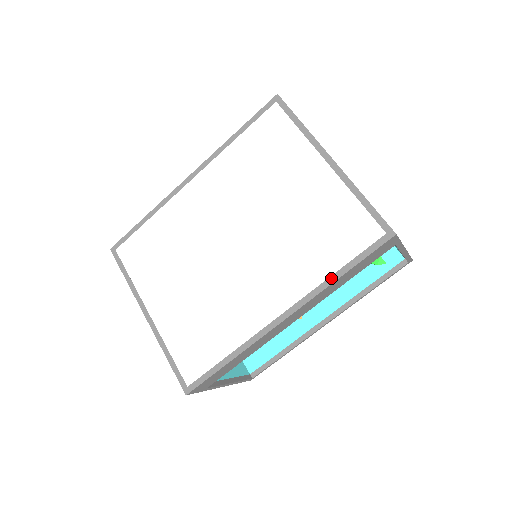
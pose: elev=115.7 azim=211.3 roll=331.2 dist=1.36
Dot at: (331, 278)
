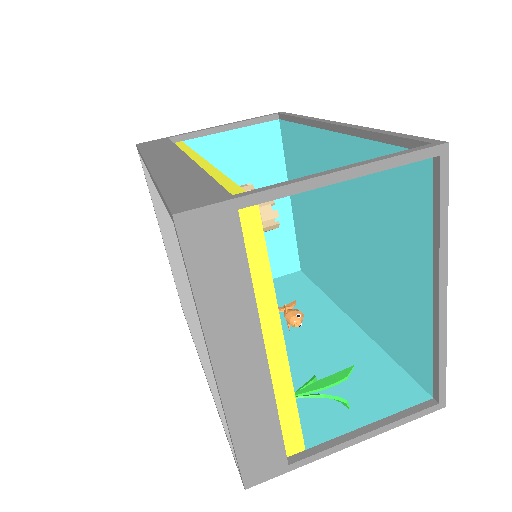
Dot at: (219, 414)
